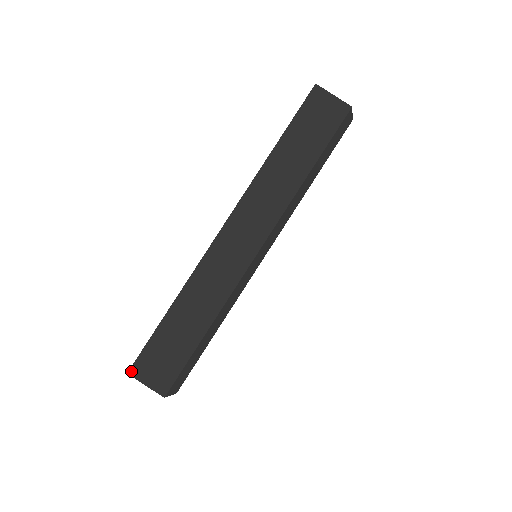
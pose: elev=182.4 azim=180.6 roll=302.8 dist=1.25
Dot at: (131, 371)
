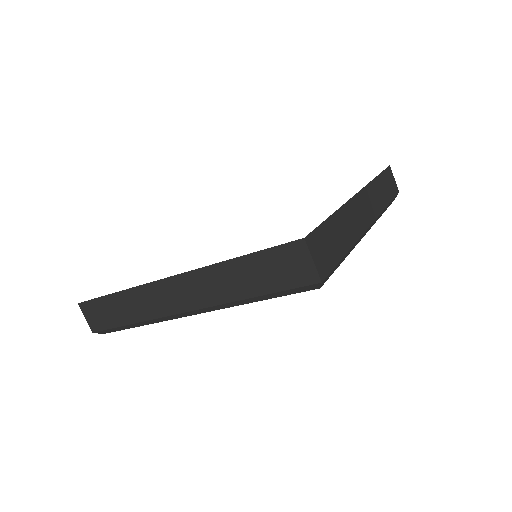
Dot at: (307, 238)
